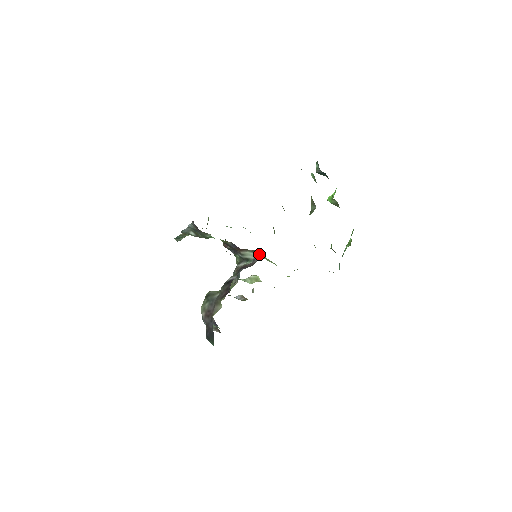
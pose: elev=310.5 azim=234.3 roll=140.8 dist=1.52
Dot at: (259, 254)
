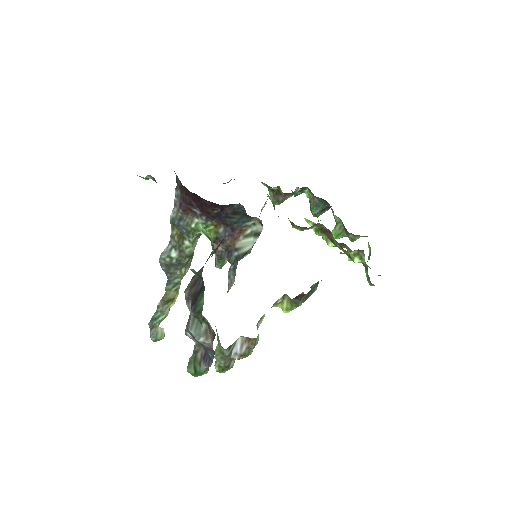
Dot at: (259, 233)
